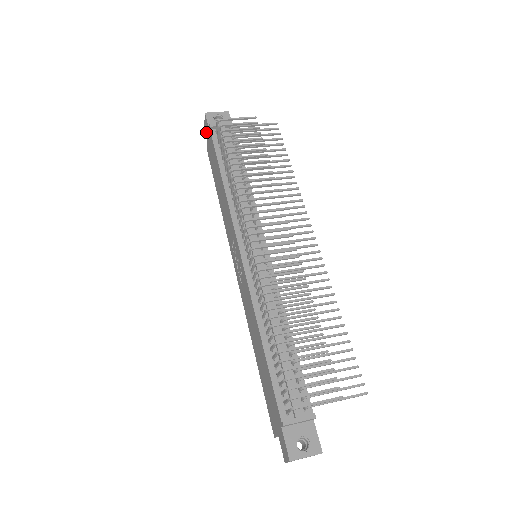
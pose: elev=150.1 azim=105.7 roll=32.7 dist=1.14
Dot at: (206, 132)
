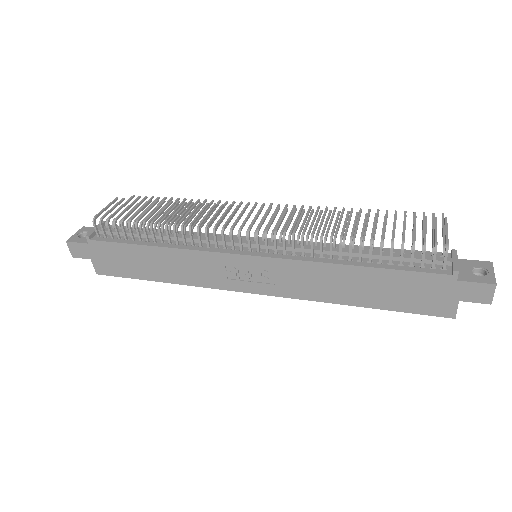
Dot at: (83, 257)
